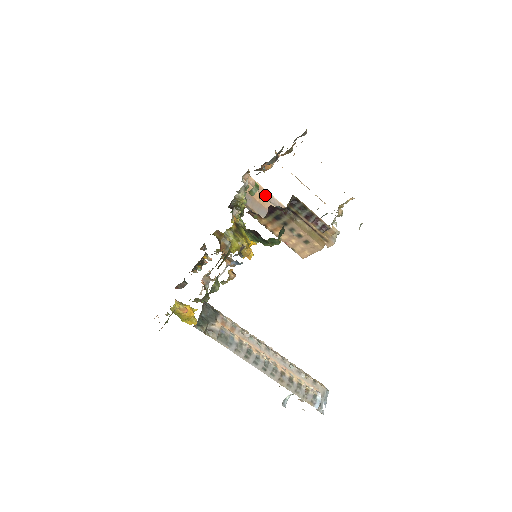
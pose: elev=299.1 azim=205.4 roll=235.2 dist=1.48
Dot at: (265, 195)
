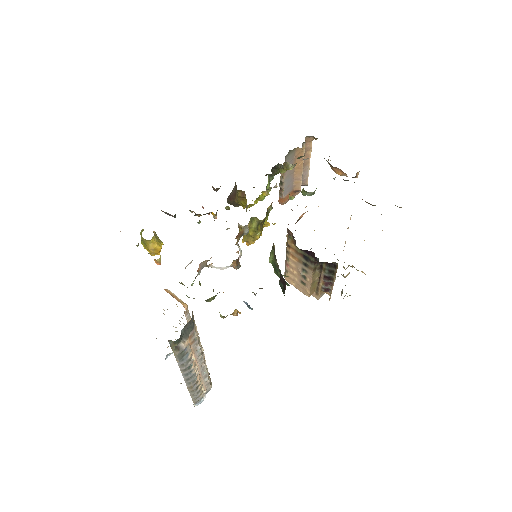
Dot at: (305, 164)
